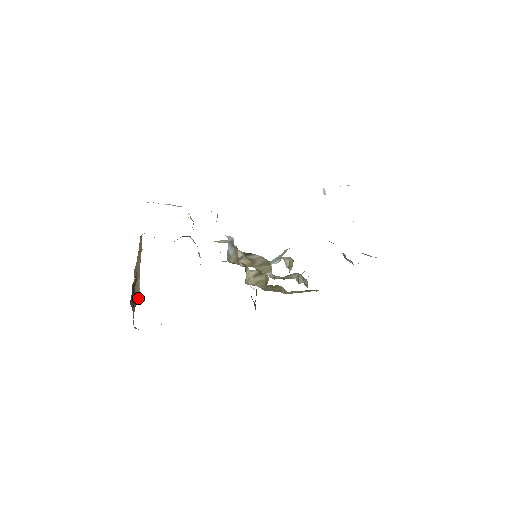
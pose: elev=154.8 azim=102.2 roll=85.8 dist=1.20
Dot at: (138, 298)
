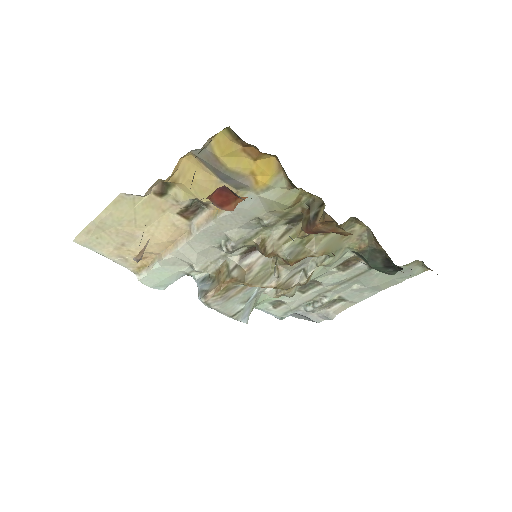
Dot at: (142, 251)
